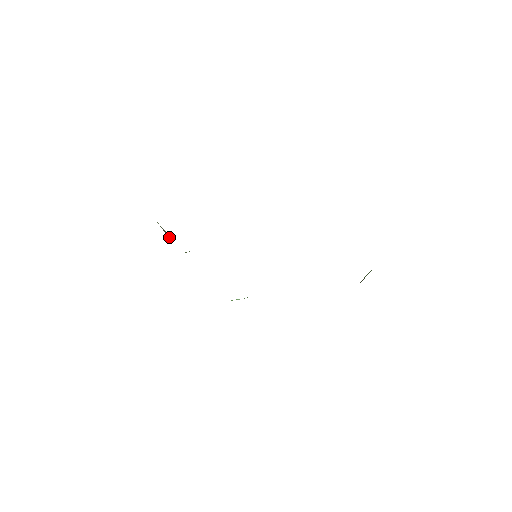
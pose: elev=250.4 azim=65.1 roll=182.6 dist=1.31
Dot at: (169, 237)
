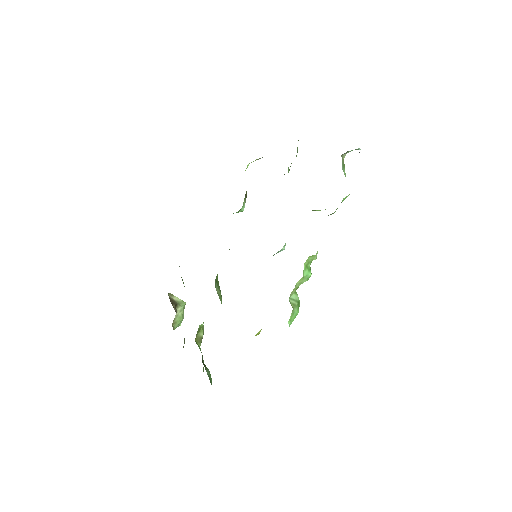
Dot at: occluded
